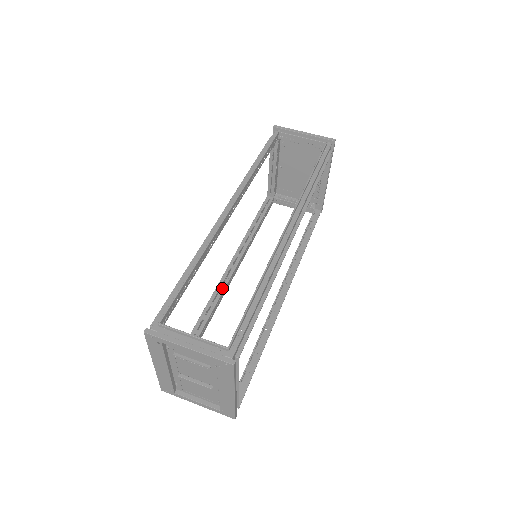
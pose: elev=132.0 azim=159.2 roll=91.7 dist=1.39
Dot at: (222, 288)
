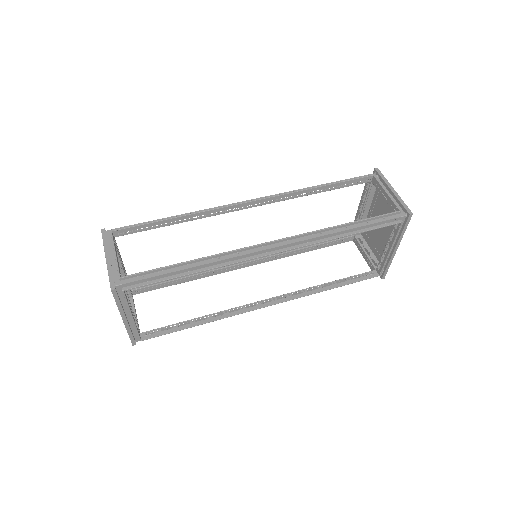
Dot at: occluded
